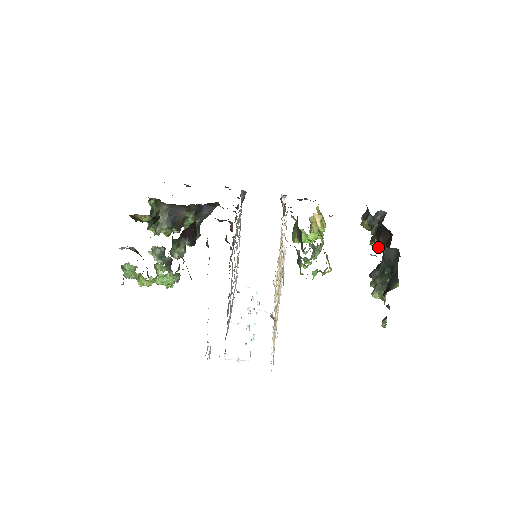
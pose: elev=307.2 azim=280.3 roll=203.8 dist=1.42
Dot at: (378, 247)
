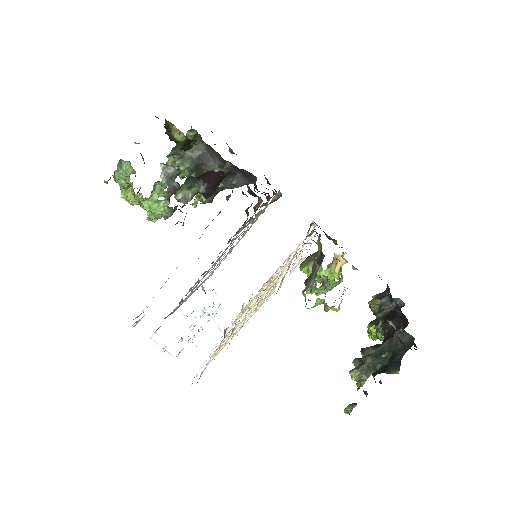
Dot at: (383, 329)
